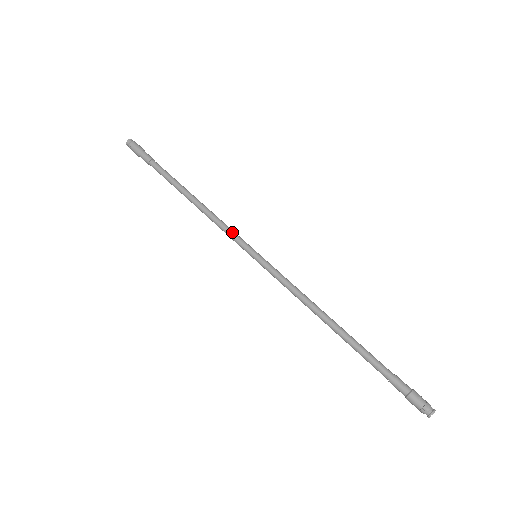
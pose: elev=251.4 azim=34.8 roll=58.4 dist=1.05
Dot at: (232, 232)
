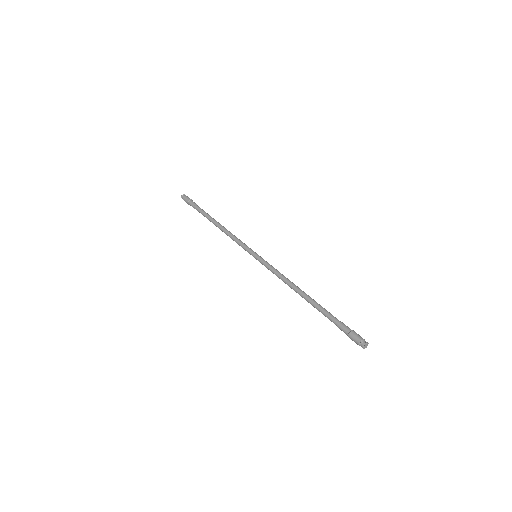
Dot at: (242, 242)
